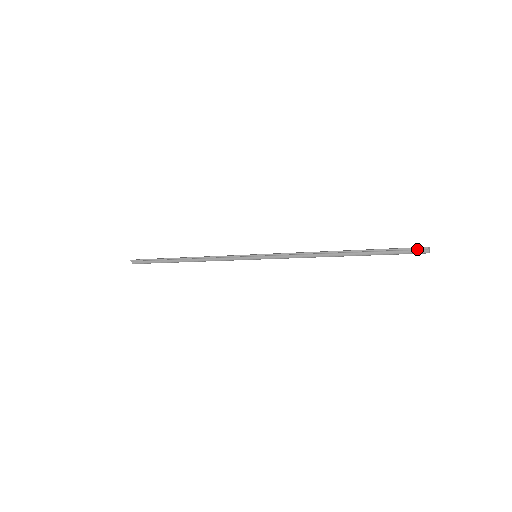
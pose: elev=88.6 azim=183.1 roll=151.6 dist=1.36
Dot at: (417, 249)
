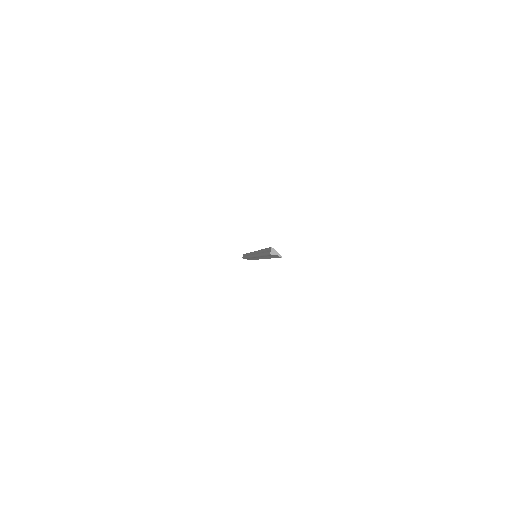
Dot at: (270, 249)
